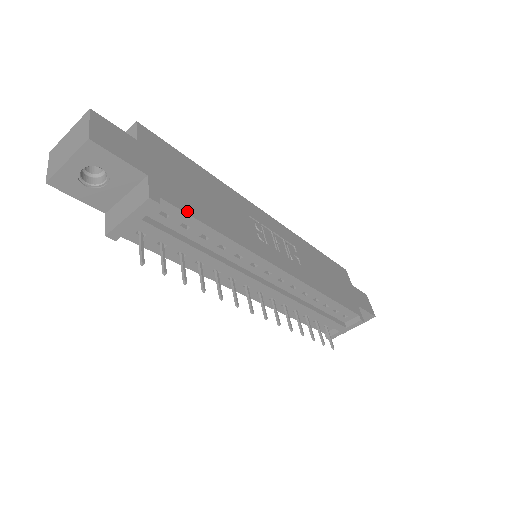
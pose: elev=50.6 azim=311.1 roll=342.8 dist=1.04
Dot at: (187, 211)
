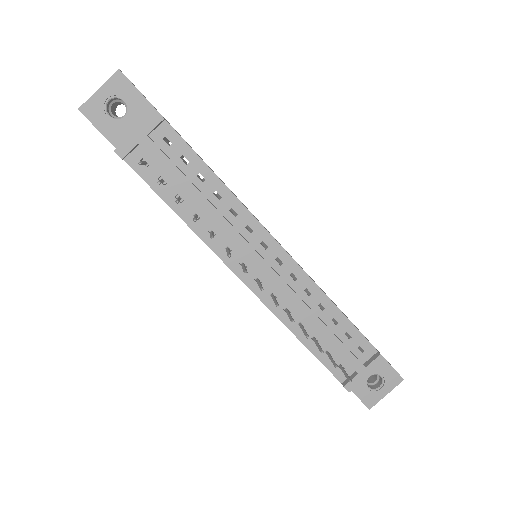
Dot at: (187, 144)
